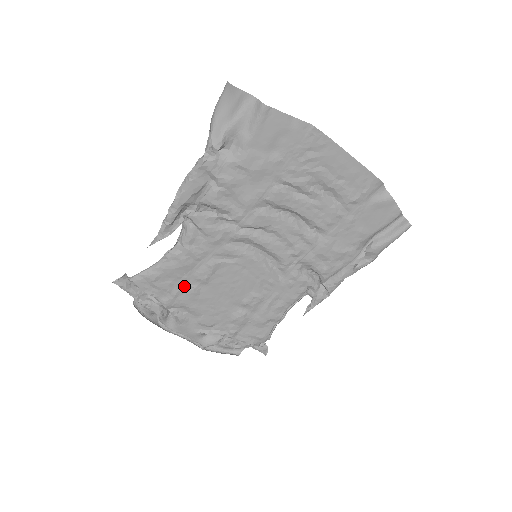
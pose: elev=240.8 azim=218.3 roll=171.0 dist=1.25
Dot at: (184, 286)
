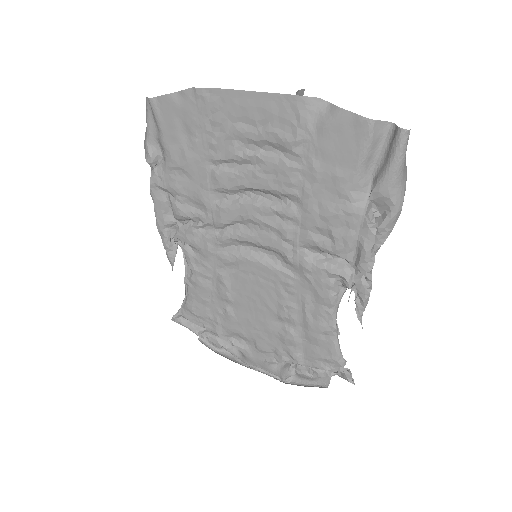
Dot at: (218, 310)
